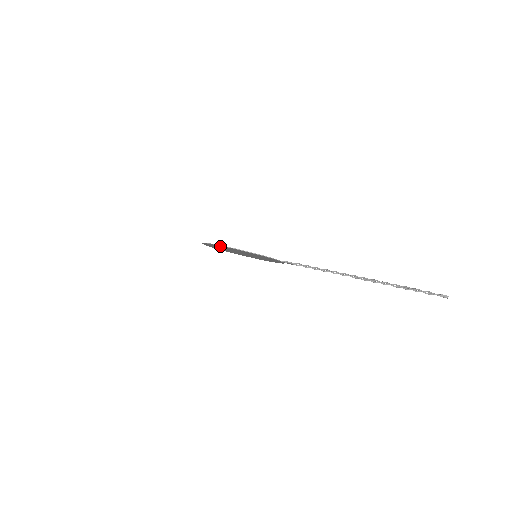
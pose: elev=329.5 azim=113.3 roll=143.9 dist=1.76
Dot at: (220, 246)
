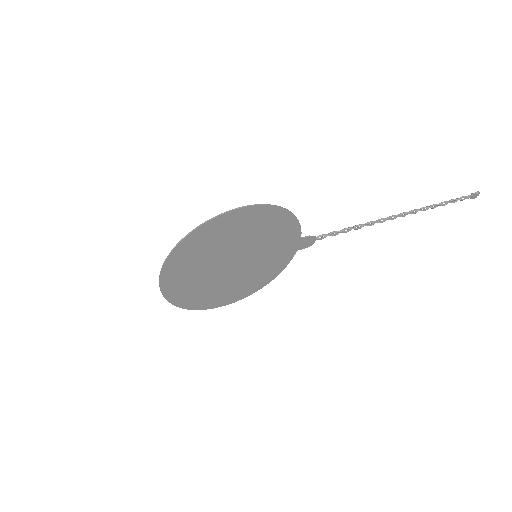
Dot at: (220, 224)
